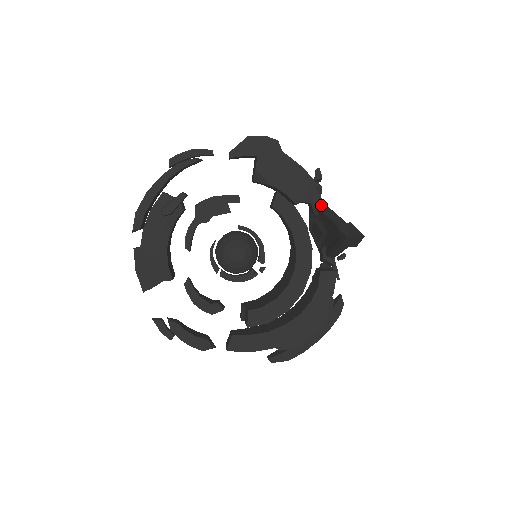
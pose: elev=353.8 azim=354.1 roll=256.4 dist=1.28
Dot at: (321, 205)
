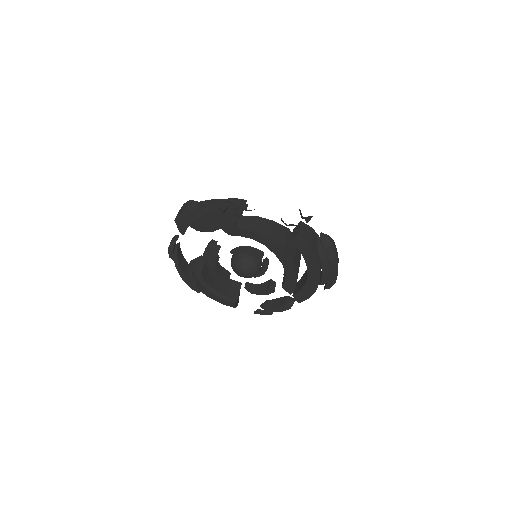
Dot at: occluded
